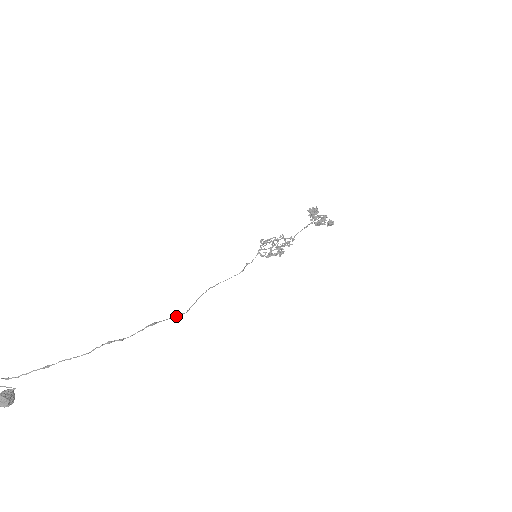
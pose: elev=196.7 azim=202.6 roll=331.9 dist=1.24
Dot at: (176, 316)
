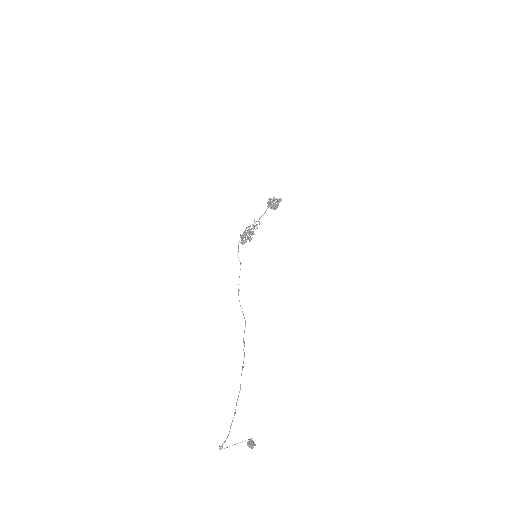
Dot at: occluded
